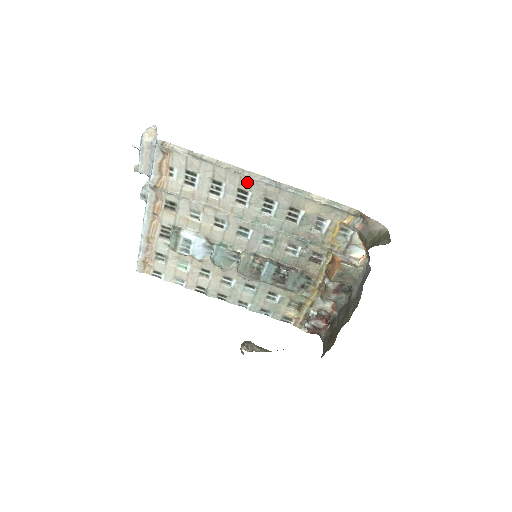
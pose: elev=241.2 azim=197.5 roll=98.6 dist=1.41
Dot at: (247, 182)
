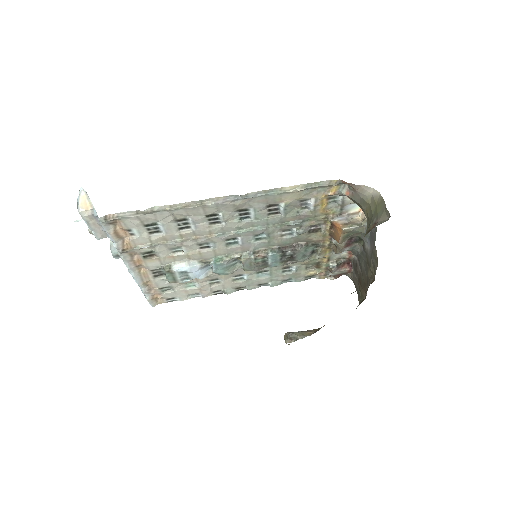
Dot at: (212, 208)
